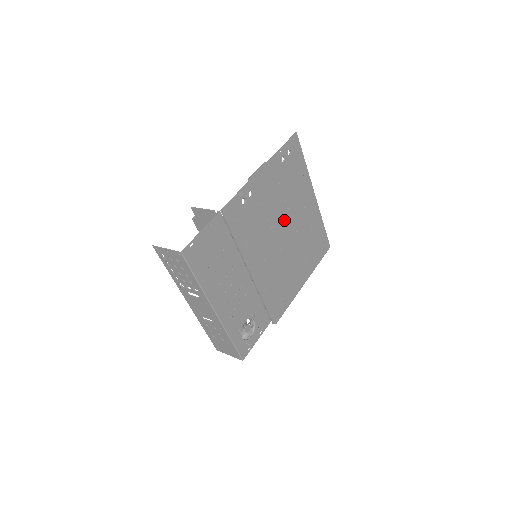
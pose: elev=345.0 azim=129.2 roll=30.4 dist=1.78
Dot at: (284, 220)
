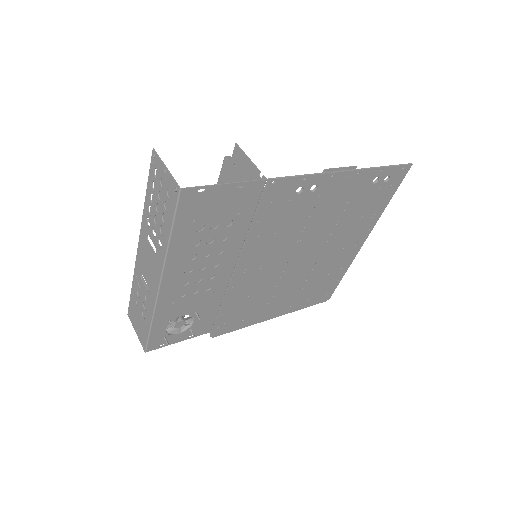
Dot at: (317, 243)
